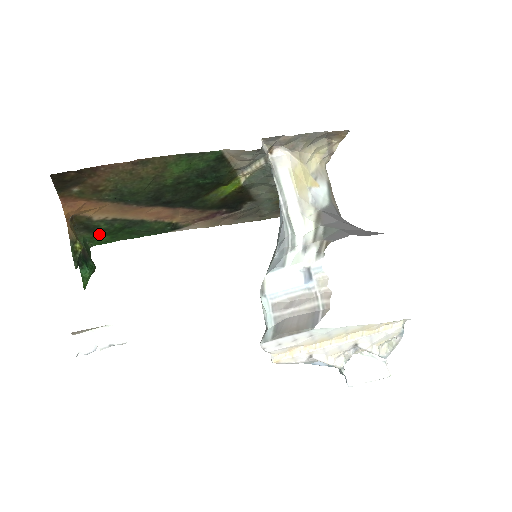
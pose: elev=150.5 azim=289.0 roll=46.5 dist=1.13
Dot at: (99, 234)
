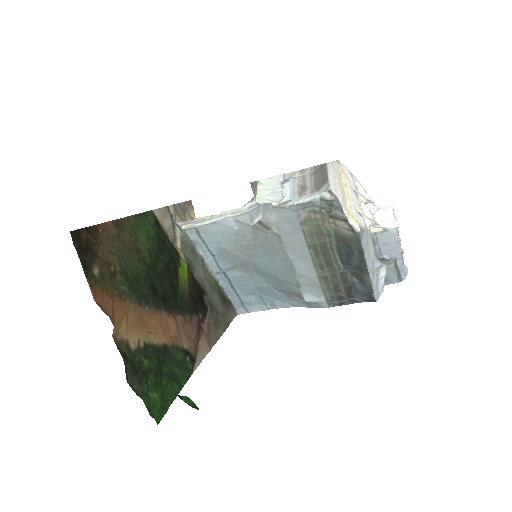
Dot at: (149, 389)
